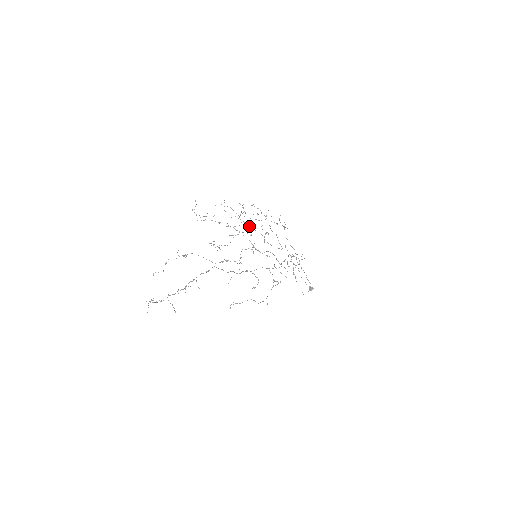
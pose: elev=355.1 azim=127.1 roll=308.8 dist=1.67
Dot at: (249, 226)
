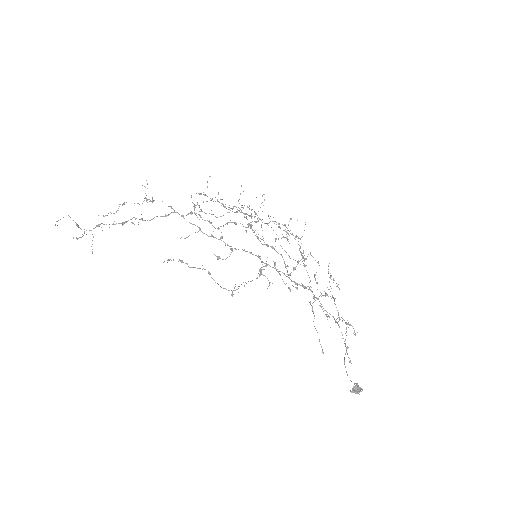
Dot at: occluded
